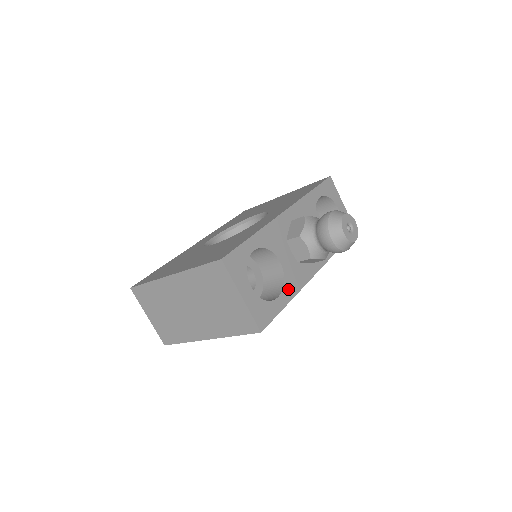
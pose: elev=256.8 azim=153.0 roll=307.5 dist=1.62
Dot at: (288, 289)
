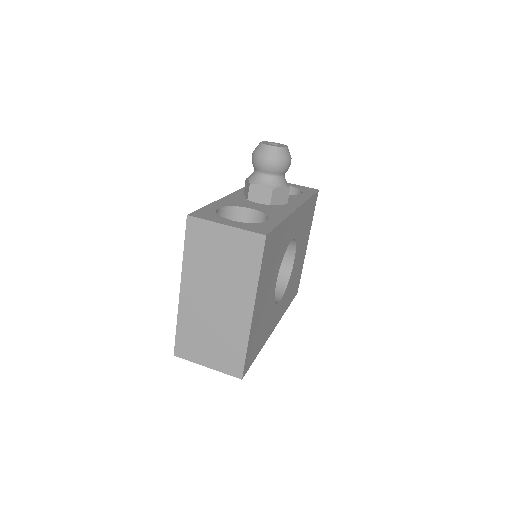
Dot at: (274, 217)
